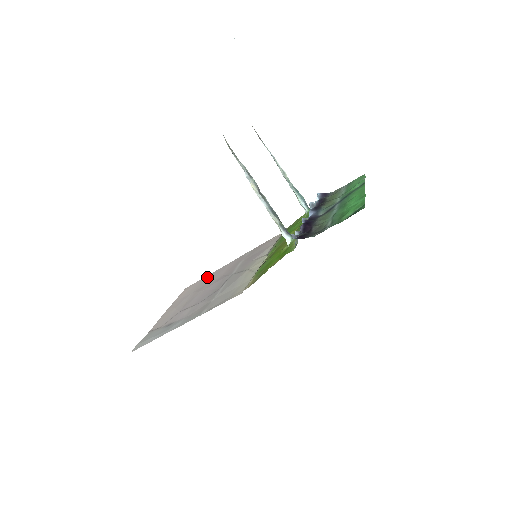
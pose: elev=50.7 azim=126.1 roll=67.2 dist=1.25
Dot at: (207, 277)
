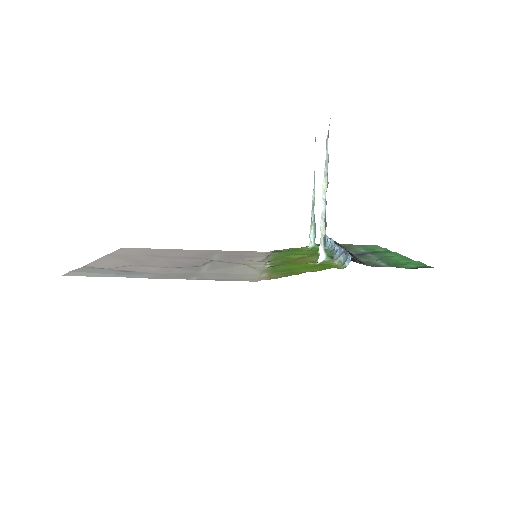
Dot at: (160, 249)
